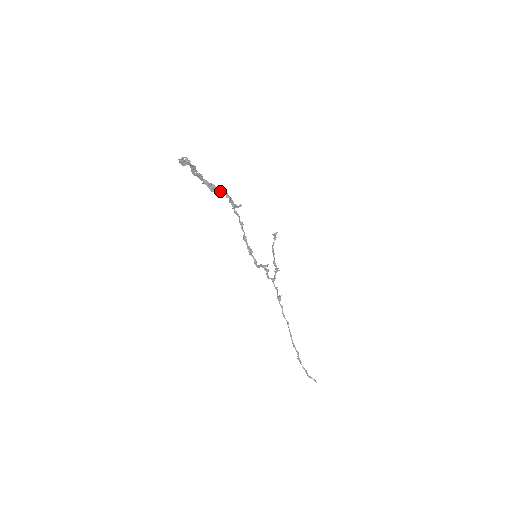
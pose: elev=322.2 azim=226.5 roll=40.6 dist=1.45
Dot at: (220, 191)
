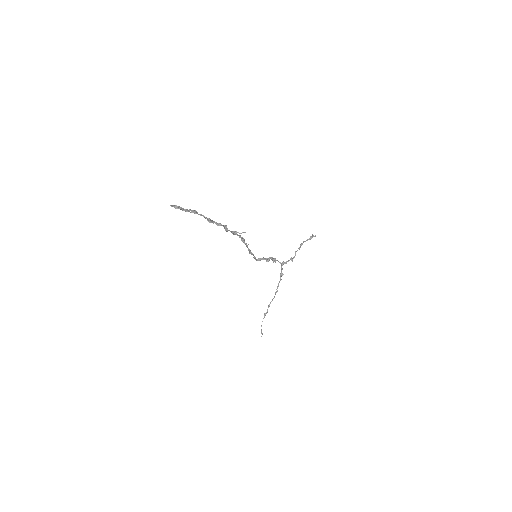
Dot at: (219, 223)
